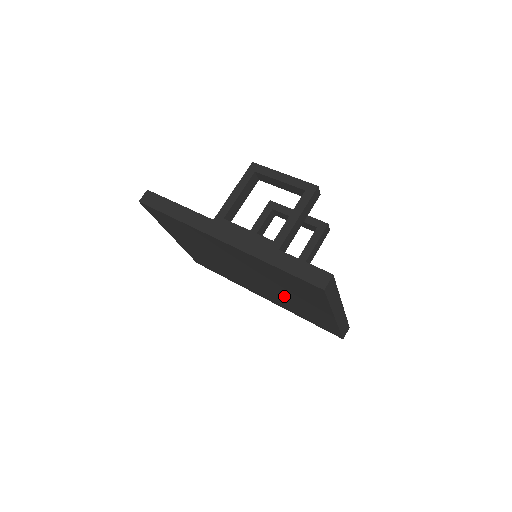
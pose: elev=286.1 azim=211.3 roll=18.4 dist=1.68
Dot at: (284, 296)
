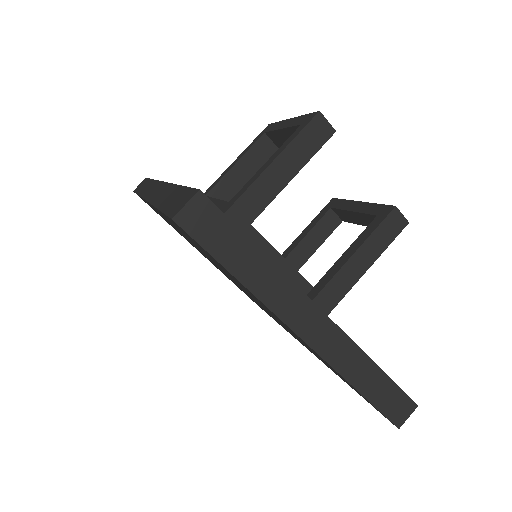
Dot at: (272, 315)
